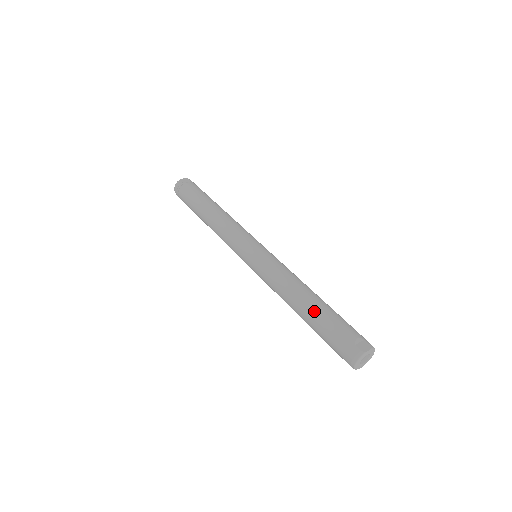
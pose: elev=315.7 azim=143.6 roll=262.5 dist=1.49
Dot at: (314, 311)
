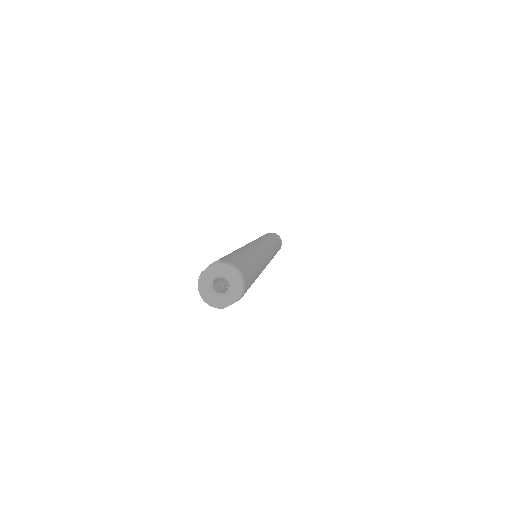
Dot at: occluded
